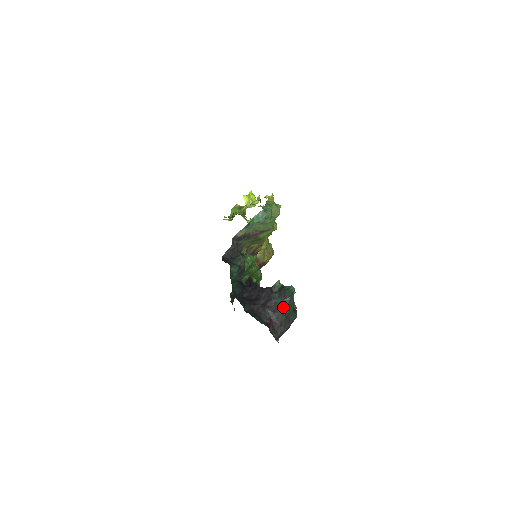
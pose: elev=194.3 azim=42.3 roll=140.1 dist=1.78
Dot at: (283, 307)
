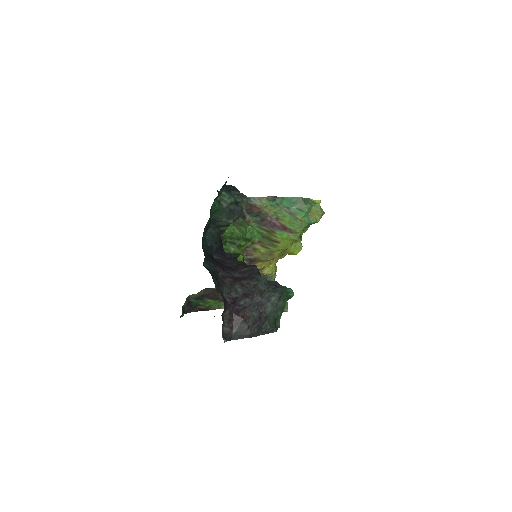
Dot at: (264, 300)
